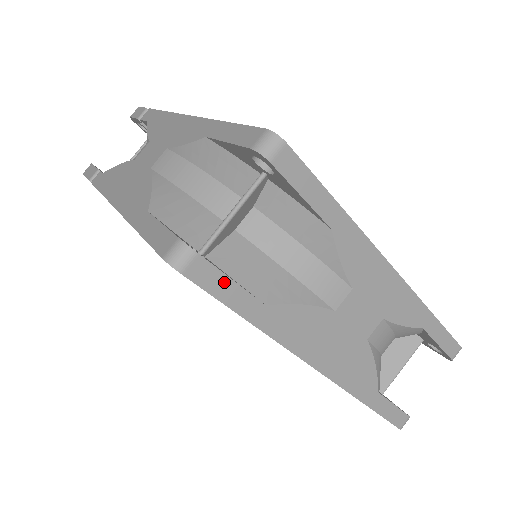
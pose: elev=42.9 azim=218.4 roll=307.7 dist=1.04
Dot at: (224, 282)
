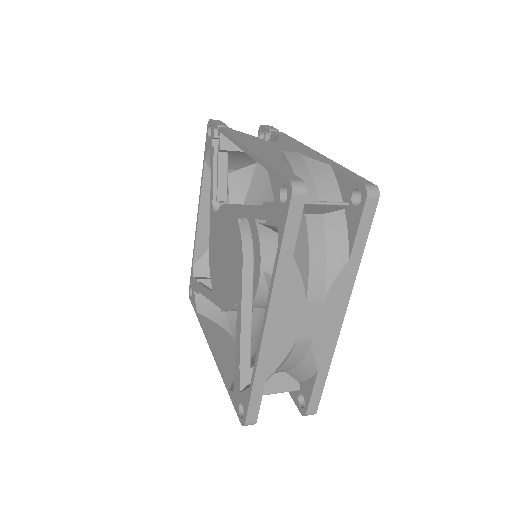
Dot at: (297, 221)
